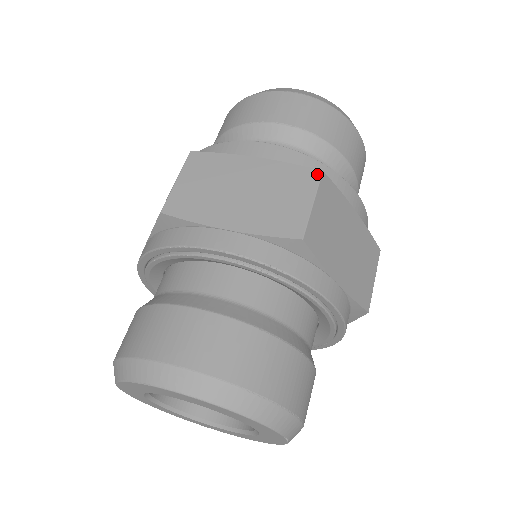
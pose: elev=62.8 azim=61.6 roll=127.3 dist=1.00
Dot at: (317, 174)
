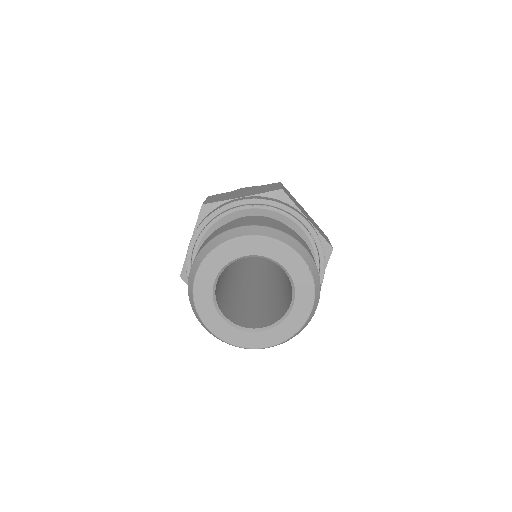
Dot at: (278, 183)
